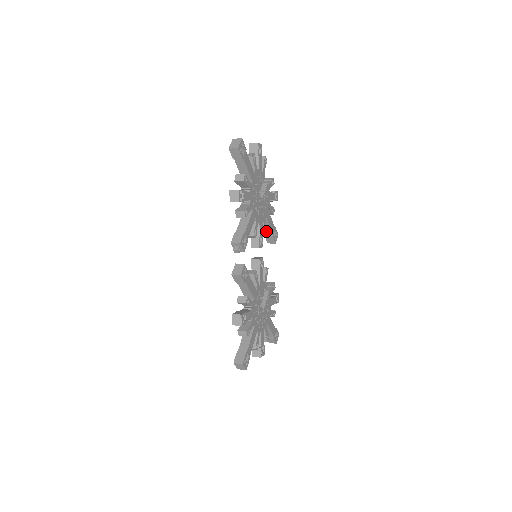
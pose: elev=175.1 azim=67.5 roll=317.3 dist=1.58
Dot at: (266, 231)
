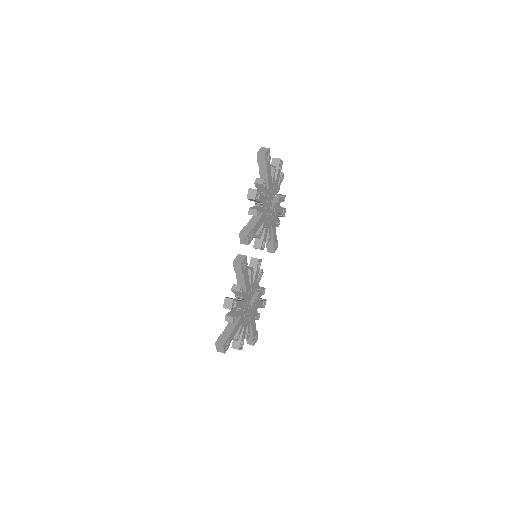
Dot at: (269, 238)
